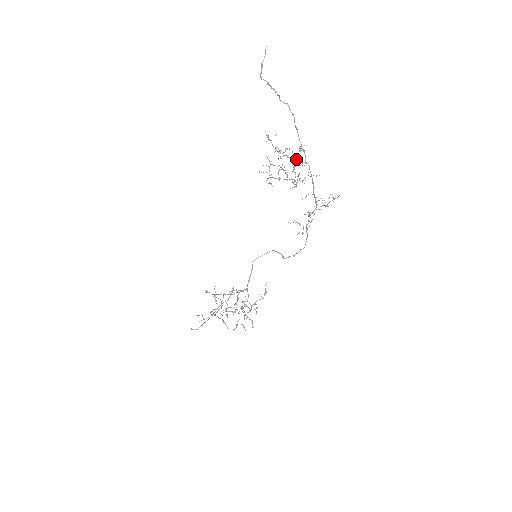
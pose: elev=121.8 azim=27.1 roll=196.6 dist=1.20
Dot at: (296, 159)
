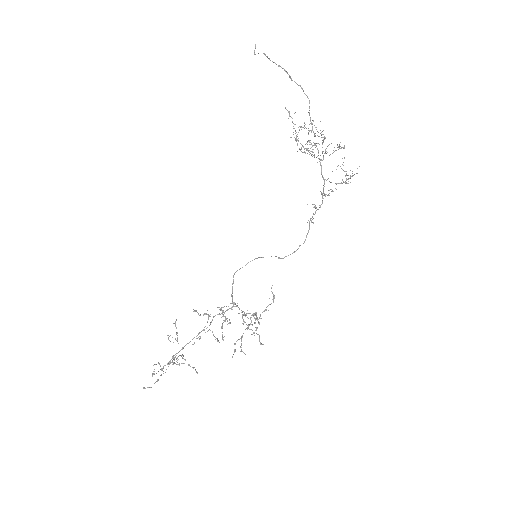
Dot at: (317, 135)
